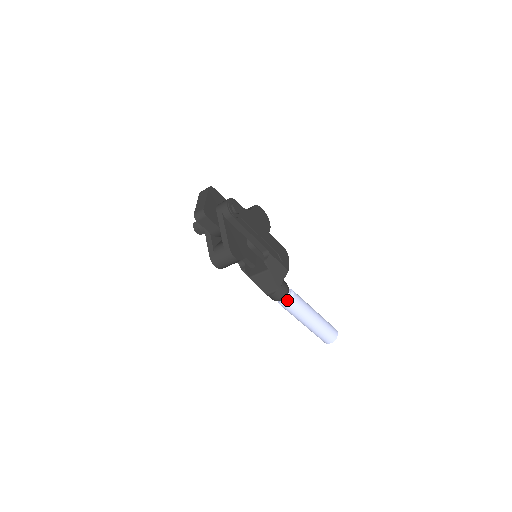
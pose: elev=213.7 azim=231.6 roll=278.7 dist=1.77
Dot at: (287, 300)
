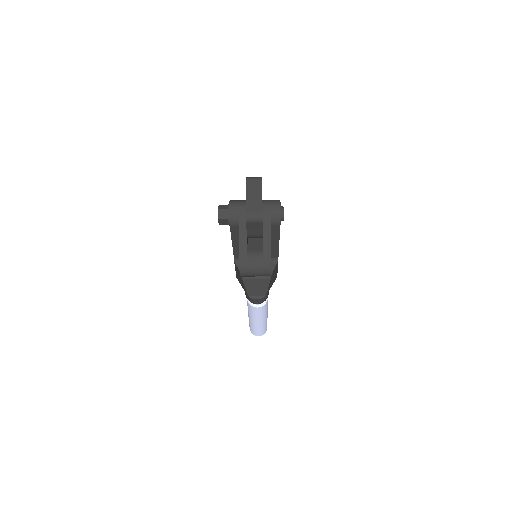
Dot at: occluded
